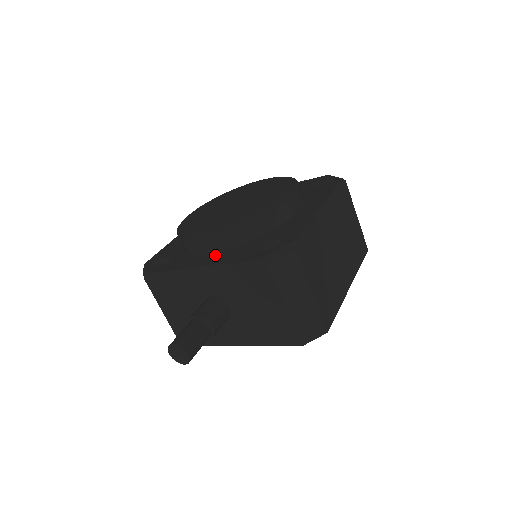
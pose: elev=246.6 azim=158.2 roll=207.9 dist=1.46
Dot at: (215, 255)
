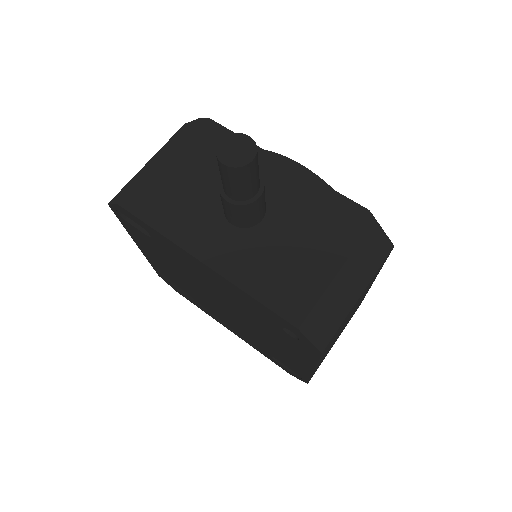
Dot at: occluded
